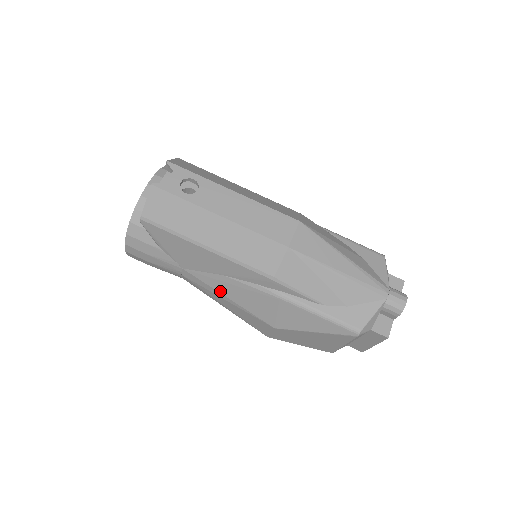
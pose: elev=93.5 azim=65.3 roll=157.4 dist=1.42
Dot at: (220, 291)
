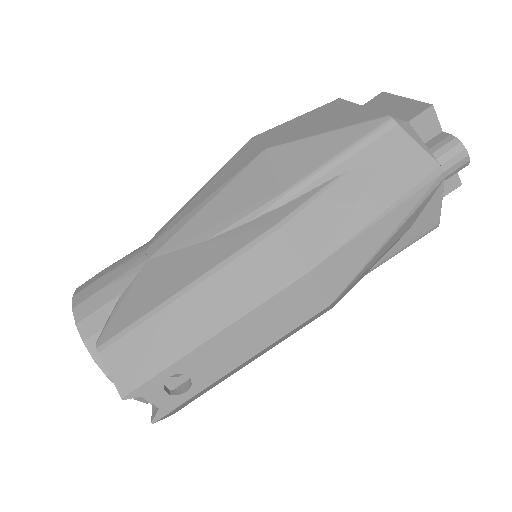
Dot at: occluded
